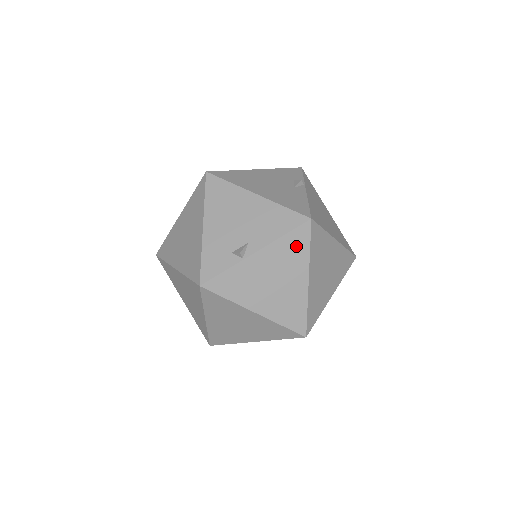
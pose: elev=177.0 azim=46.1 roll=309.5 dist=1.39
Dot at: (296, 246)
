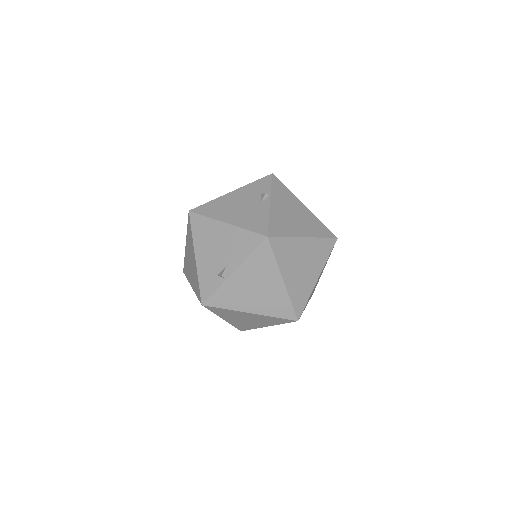
Dot at: (263, 259)
